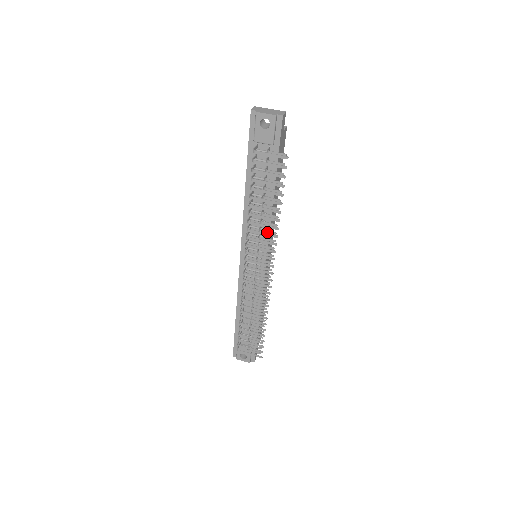
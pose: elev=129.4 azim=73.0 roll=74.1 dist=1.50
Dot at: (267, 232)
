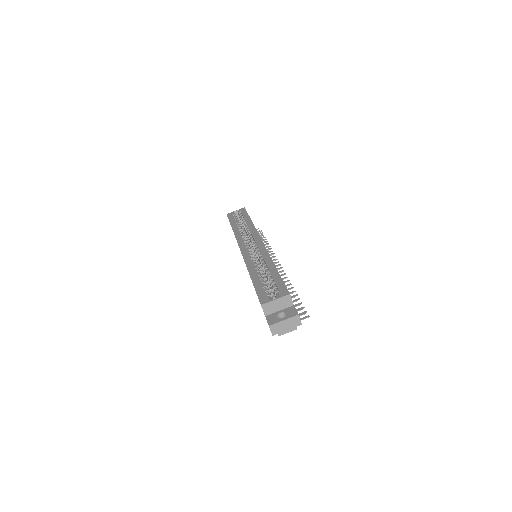
Dot at: occluded
